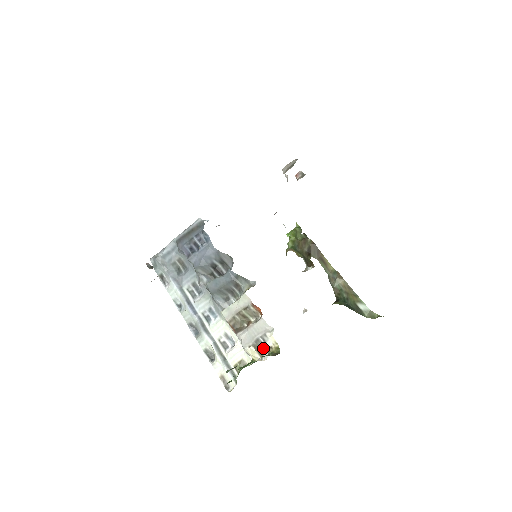
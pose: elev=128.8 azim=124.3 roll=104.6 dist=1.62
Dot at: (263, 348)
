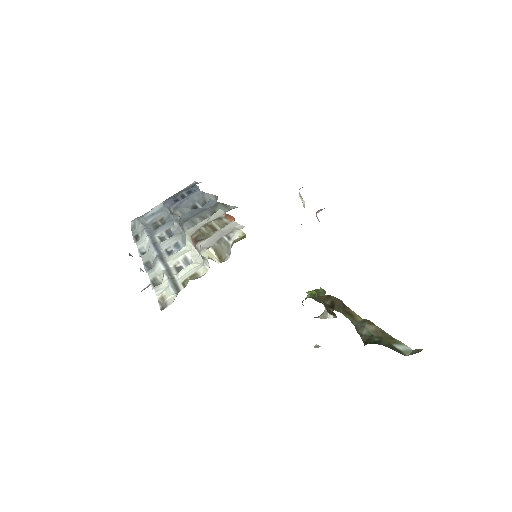
Dot at: (226, 251)
